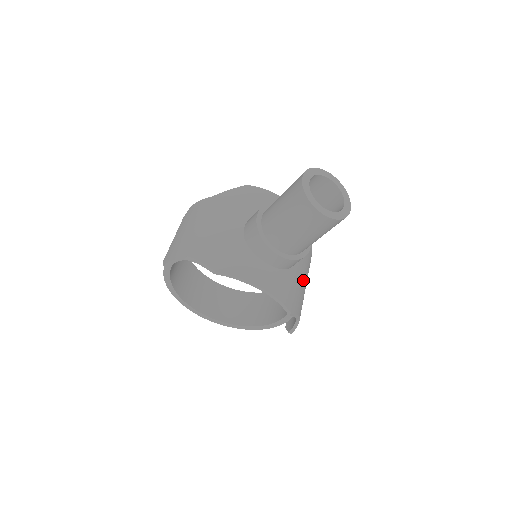
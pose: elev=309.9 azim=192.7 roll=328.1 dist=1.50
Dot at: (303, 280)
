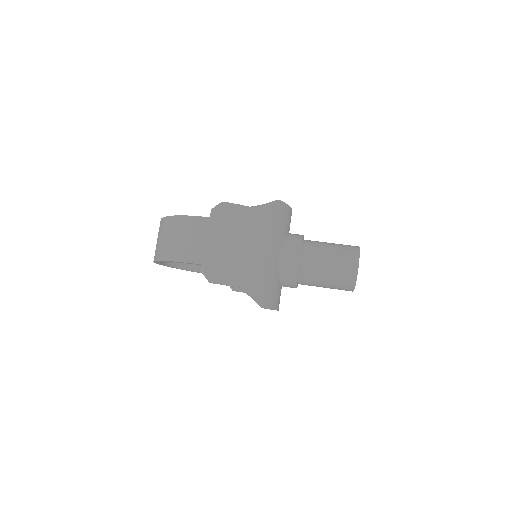
Dot at: occluded
